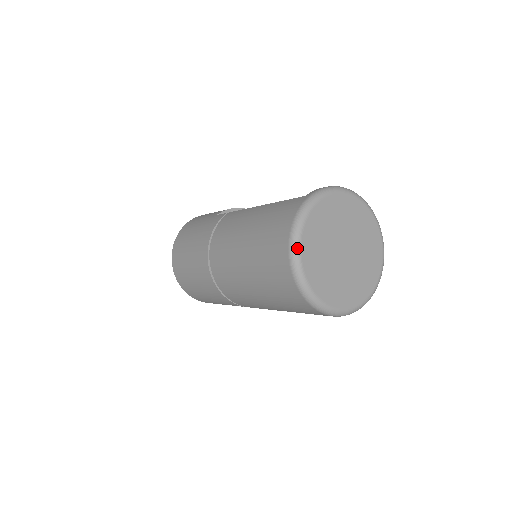
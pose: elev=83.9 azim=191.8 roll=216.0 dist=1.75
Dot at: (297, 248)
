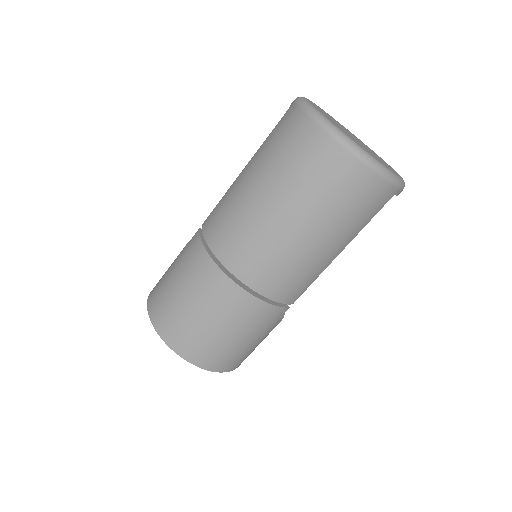
Dot at: (333, 125)
